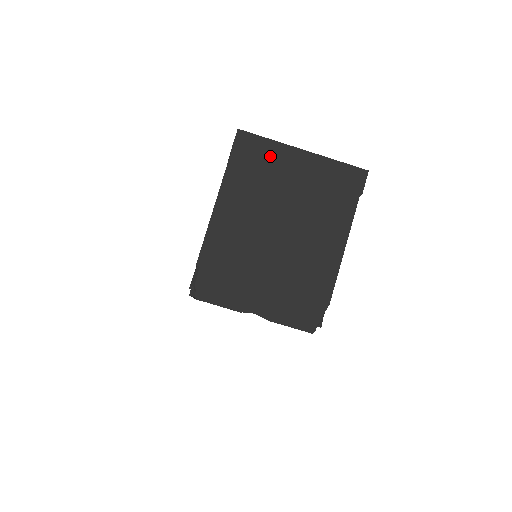
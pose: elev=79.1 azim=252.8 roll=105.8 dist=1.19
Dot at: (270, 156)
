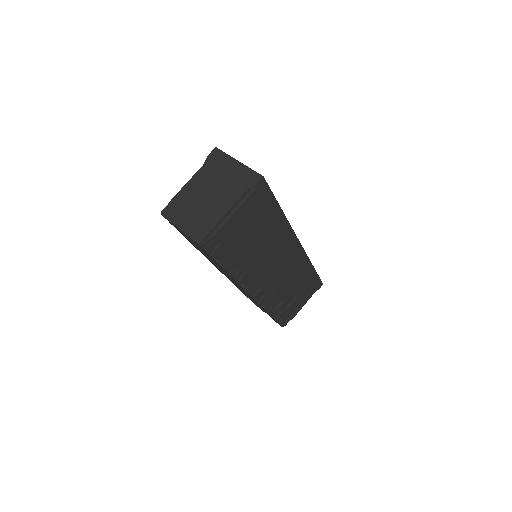
Dot at: (223, 161)
